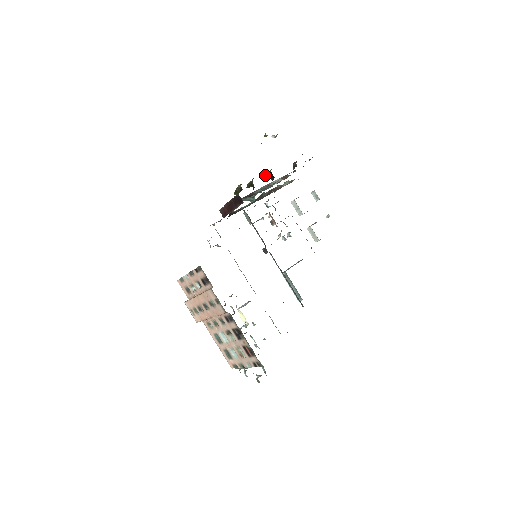
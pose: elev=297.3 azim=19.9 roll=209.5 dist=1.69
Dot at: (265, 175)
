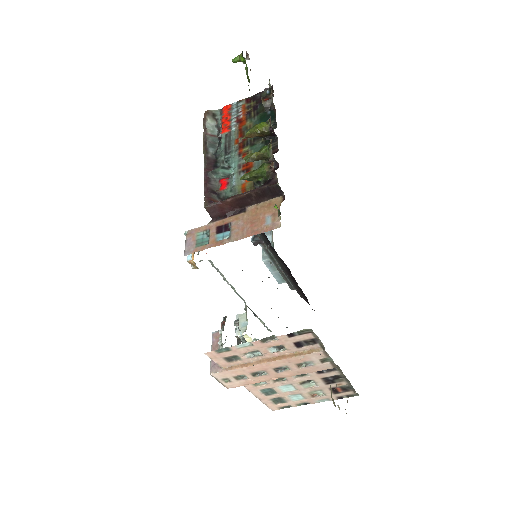
Dot at: (251, 131)
